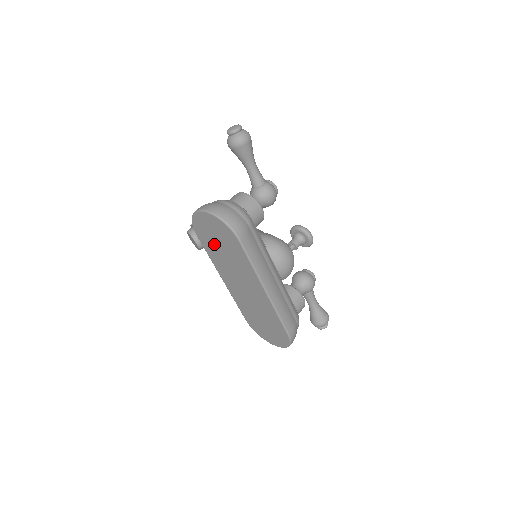
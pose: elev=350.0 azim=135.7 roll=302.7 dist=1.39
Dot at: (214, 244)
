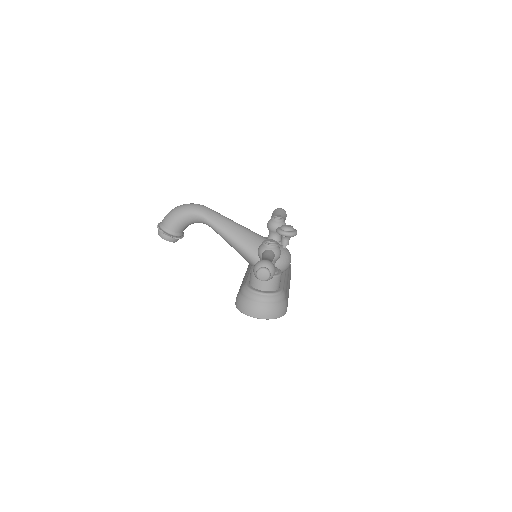
Dot at: occluded
